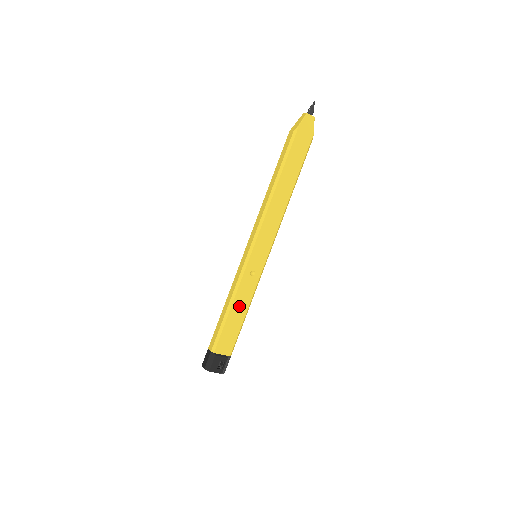
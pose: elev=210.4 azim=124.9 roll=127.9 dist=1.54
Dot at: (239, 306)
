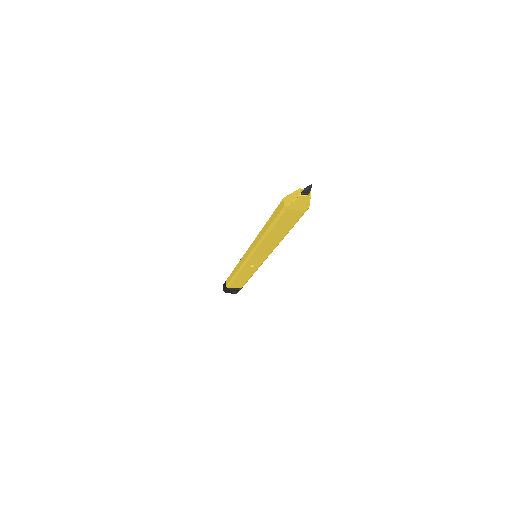
Dot at: (243, 276)
